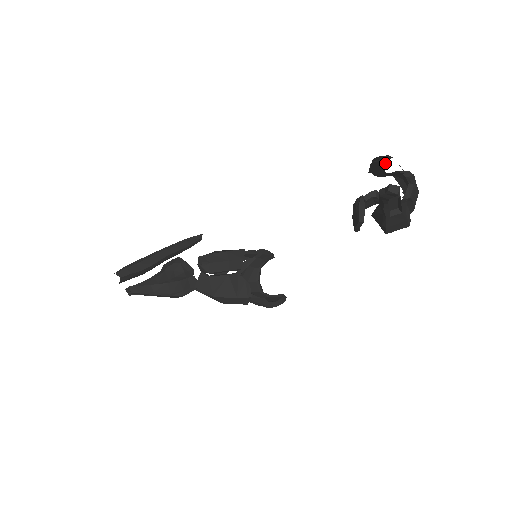
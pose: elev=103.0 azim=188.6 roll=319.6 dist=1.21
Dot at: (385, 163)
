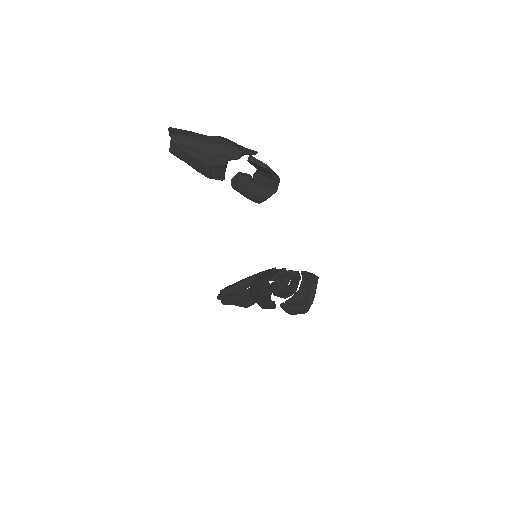
Dot at: occluded
